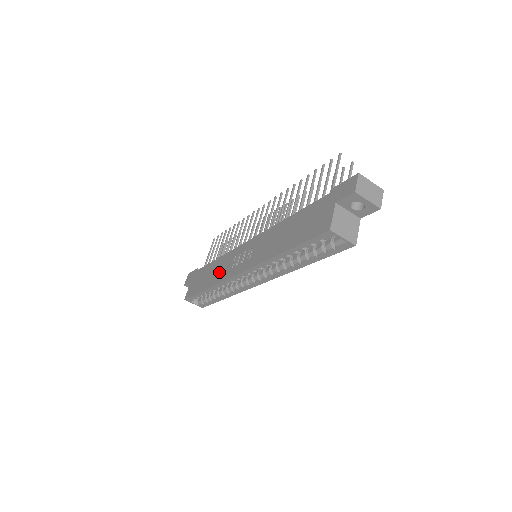
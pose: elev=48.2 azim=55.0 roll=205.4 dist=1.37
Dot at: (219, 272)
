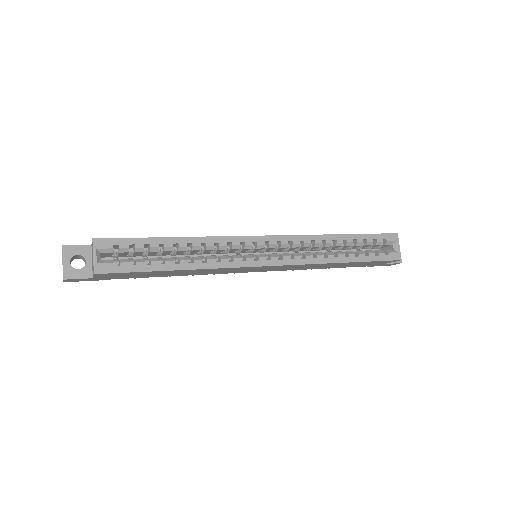
Dot at: occluded
